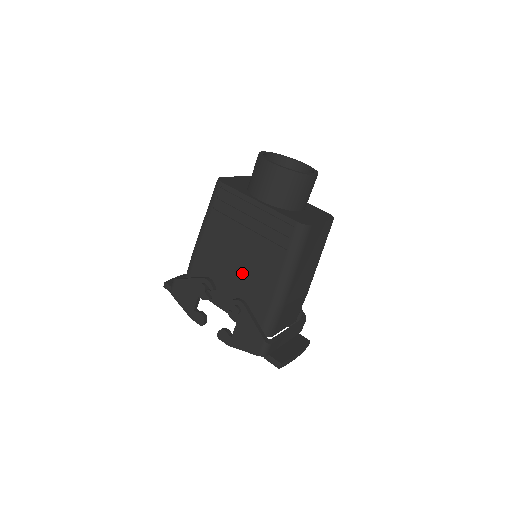
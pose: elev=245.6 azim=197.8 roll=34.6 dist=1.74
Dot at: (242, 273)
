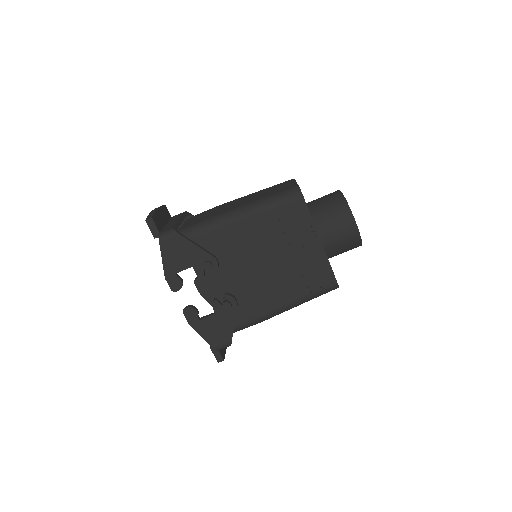
Dot at: (253, 278)
